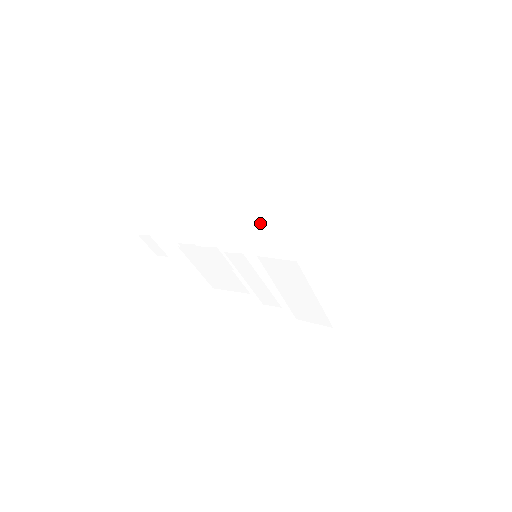
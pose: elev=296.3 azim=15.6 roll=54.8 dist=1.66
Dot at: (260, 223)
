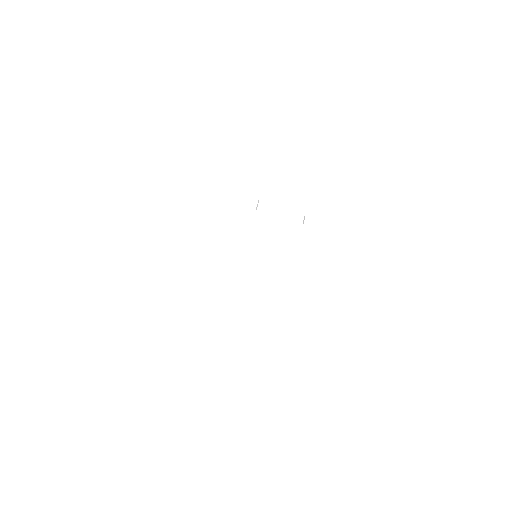
Dot at: occluded
